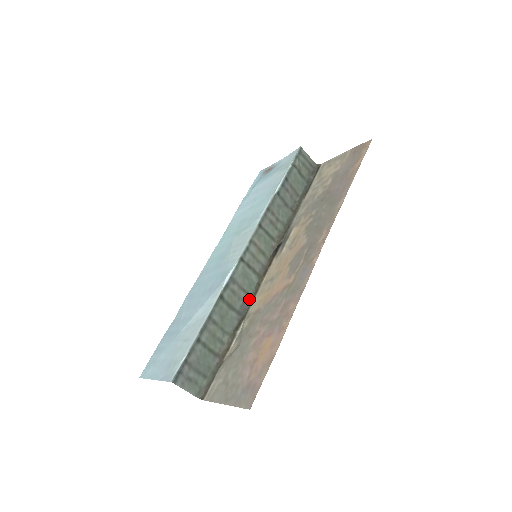
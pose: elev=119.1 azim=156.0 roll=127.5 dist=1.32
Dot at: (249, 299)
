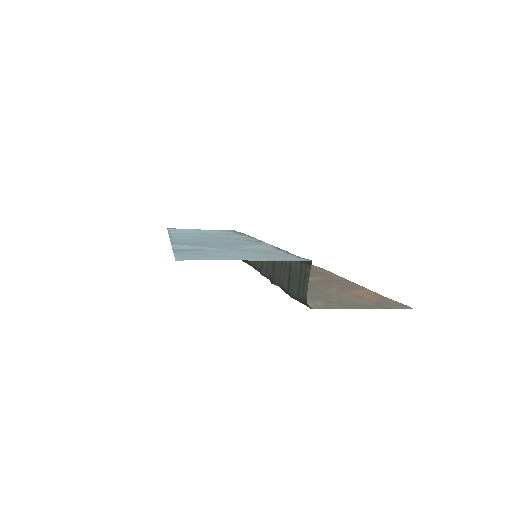
Dot at: (268, 278)
